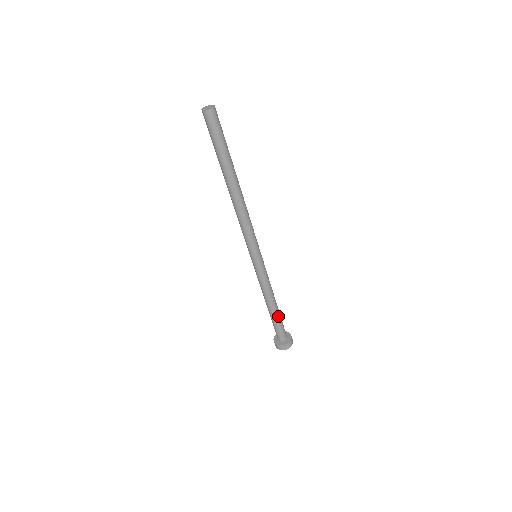
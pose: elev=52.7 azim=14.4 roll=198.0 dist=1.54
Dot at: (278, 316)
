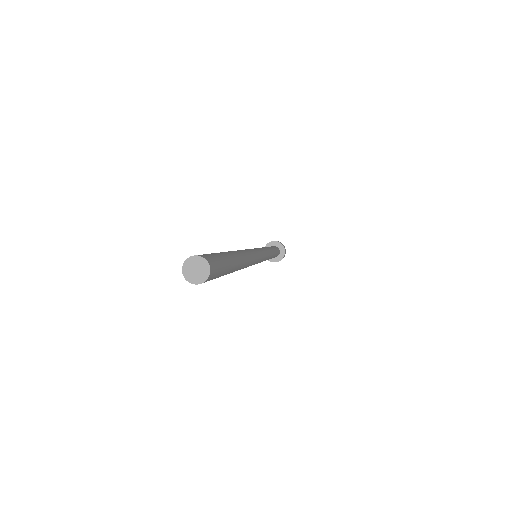
Dot at: (273, 257)
